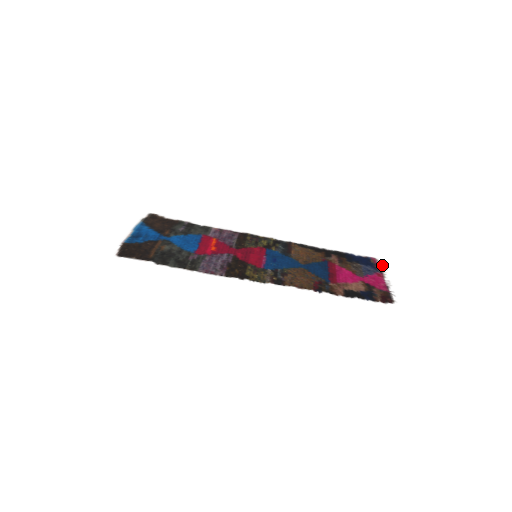
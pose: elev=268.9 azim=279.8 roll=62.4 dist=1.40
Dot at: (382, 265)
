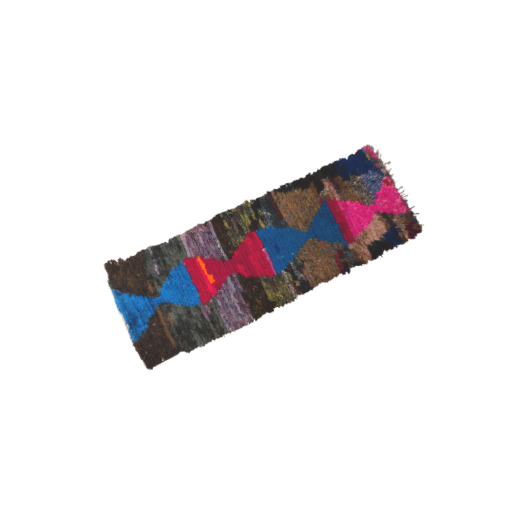
Dot at: (382, 156)
